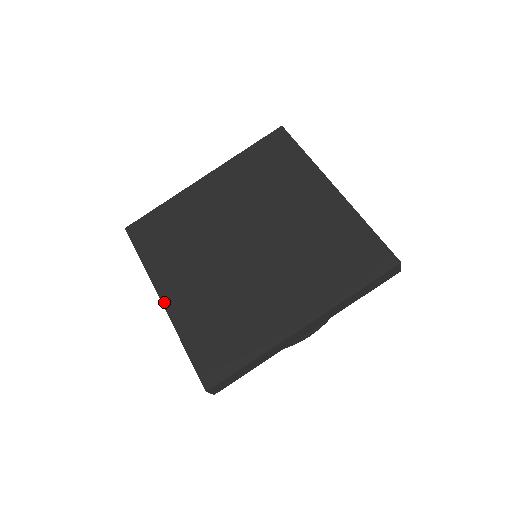
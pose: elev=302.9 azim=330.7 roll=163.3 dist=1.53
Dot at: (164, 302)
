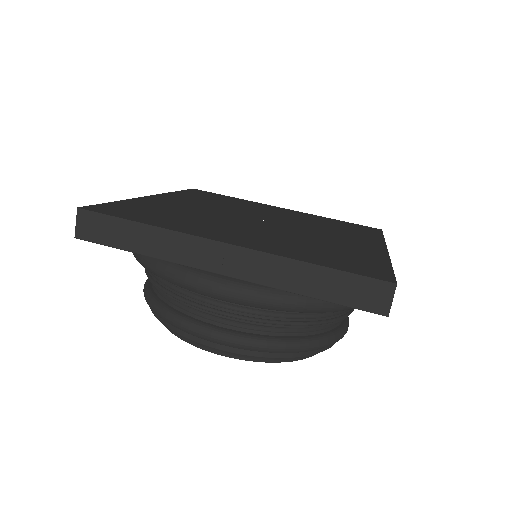
Dot at: (232, 243)
